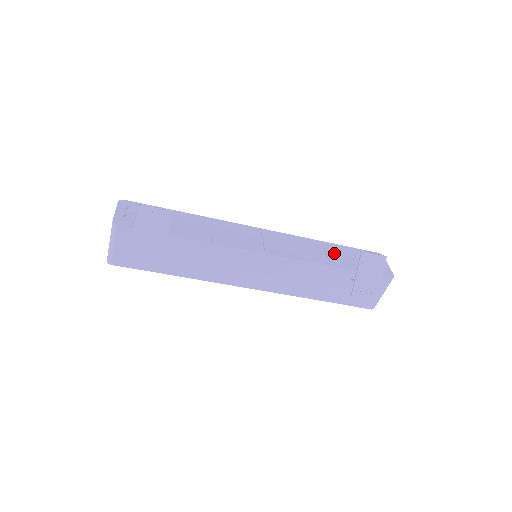
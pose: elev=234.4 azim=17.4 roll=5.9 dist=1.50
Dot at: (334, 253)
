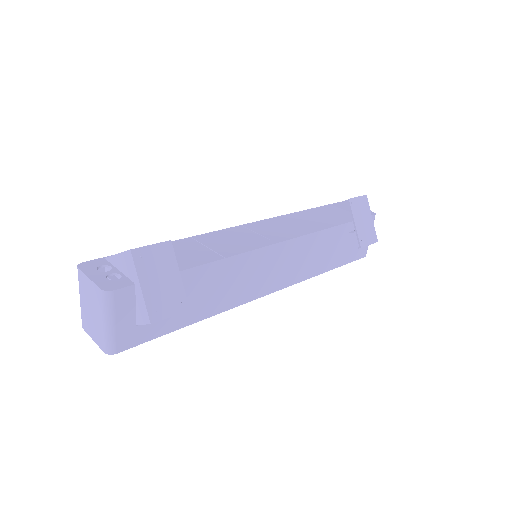
Dot at: (318, 217)
